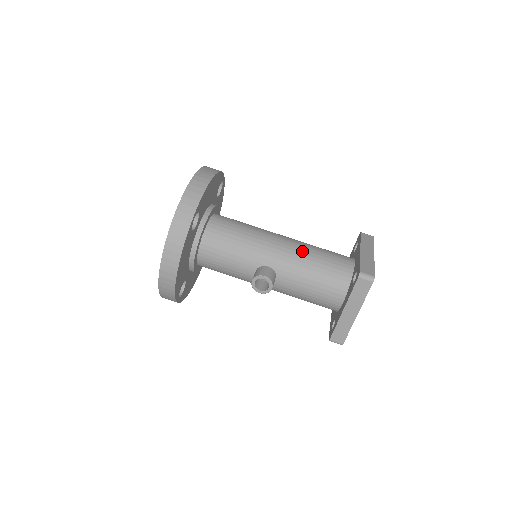
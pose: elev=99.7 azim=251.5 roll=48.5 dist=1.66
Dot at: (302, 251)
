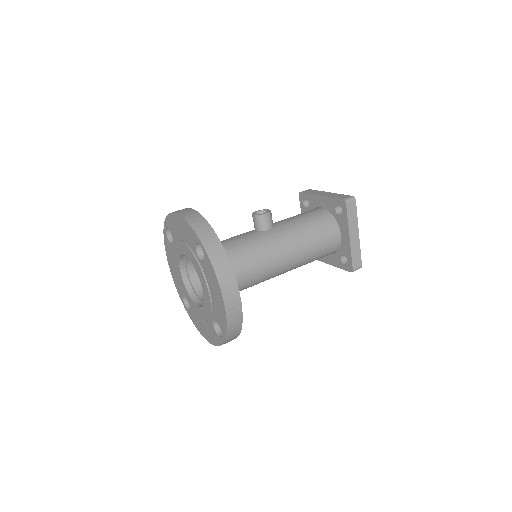
Dot at: occluded
